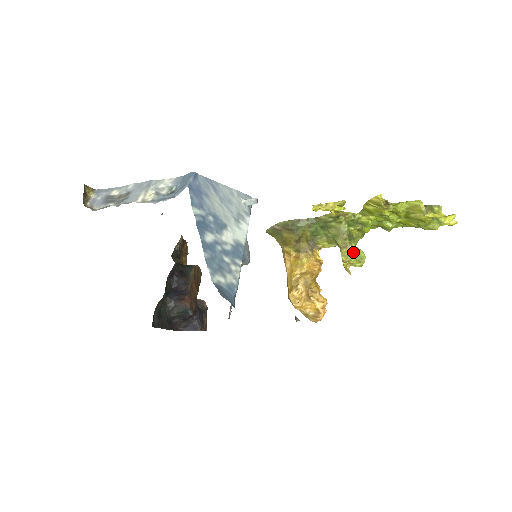
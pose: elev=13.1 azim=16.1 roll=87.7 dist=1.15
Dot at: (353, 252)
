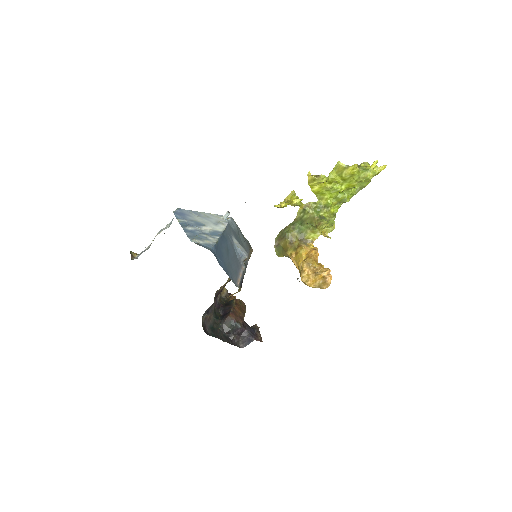
Dot at: (325, 224)
